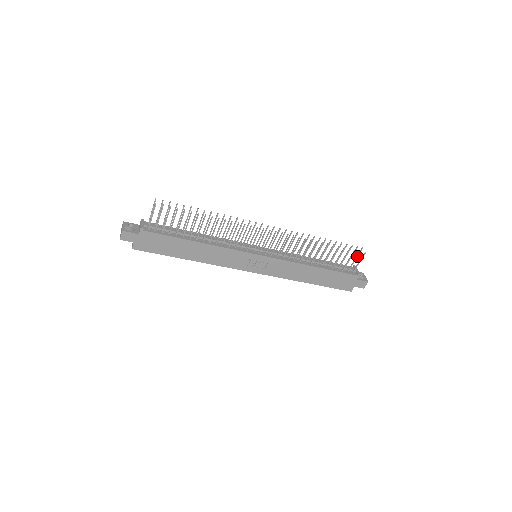
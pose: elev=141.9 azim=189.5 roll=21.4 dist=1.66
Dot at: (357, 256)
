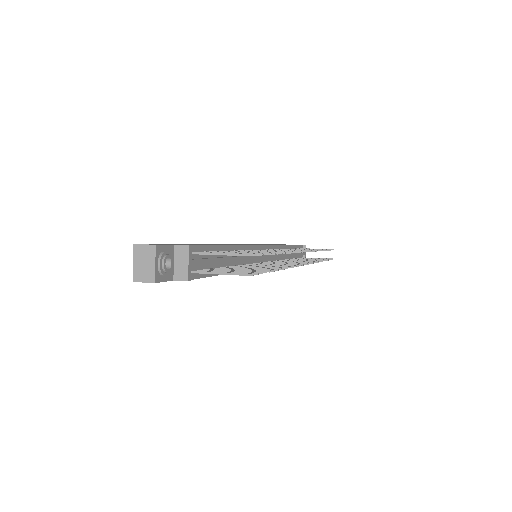
Dot at: occluded
